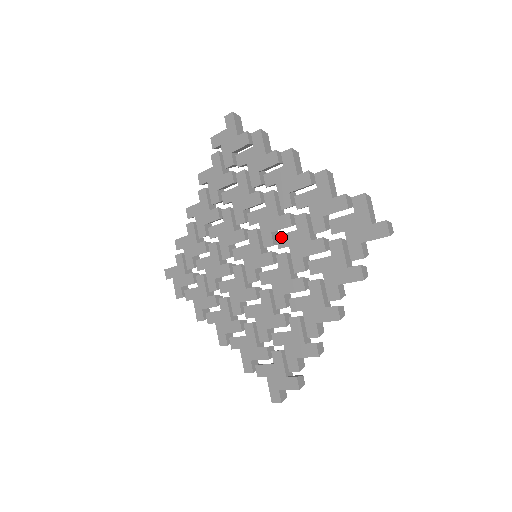
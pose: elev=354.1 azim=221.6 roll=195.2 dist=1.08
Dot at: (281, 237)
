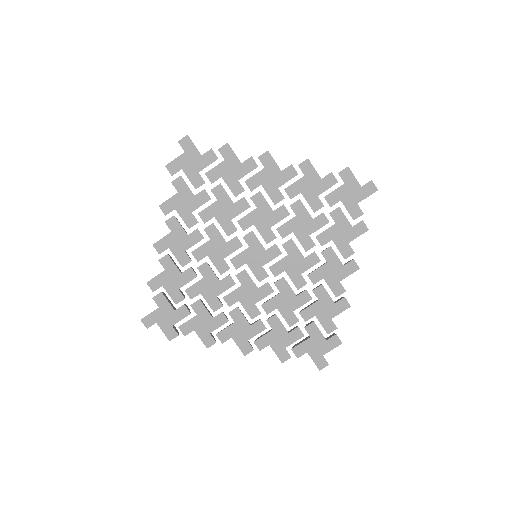
Dot at: (282, 228)
